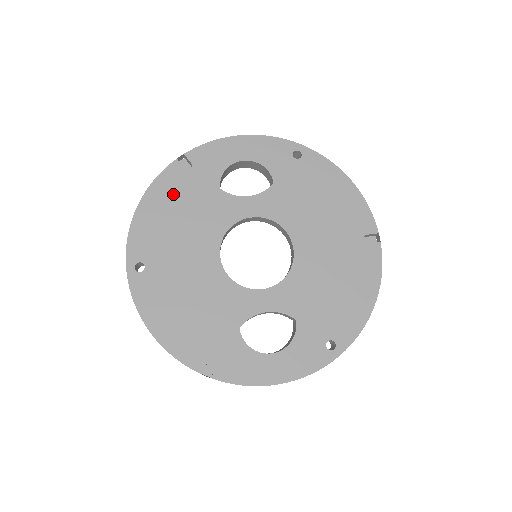
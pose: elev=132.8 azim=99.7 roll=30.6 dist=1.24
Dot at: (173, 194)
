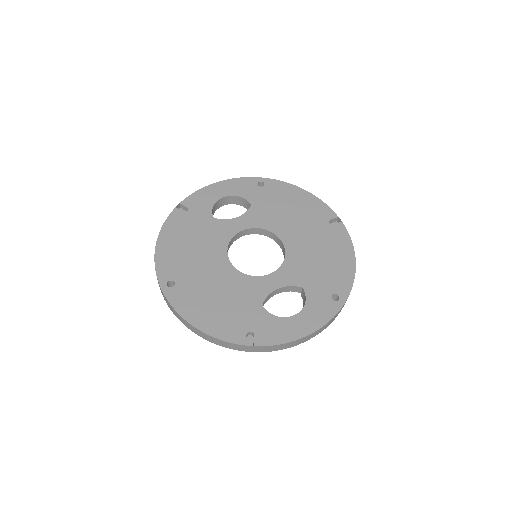
Dot at: (180, 230)
